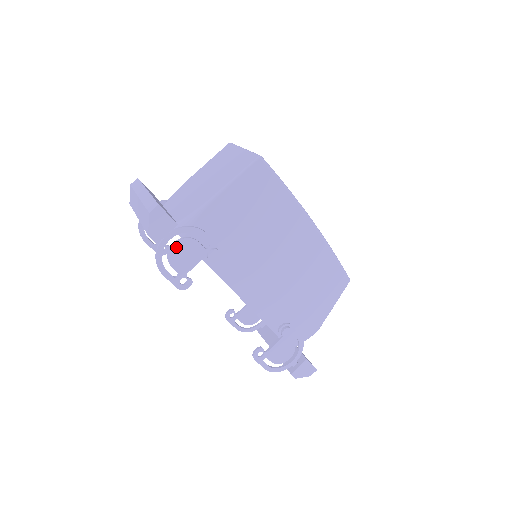
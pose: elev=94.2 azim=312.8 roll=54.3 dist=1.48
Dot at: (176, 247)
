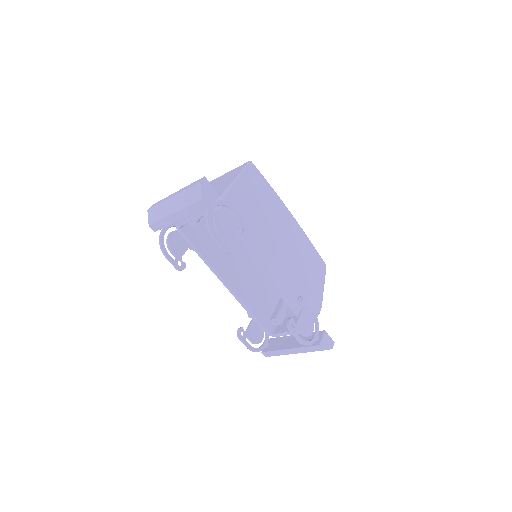
Dot at: (219, 215)
